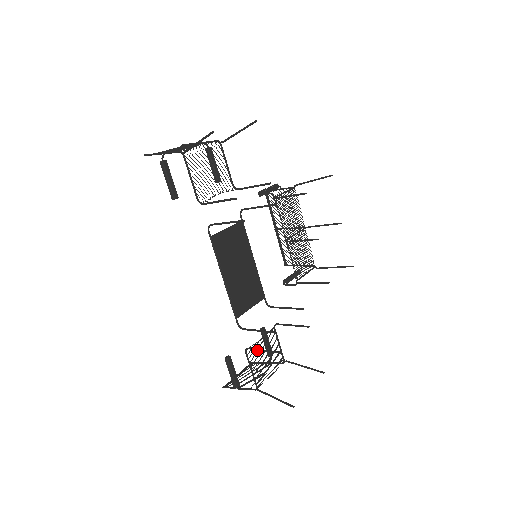
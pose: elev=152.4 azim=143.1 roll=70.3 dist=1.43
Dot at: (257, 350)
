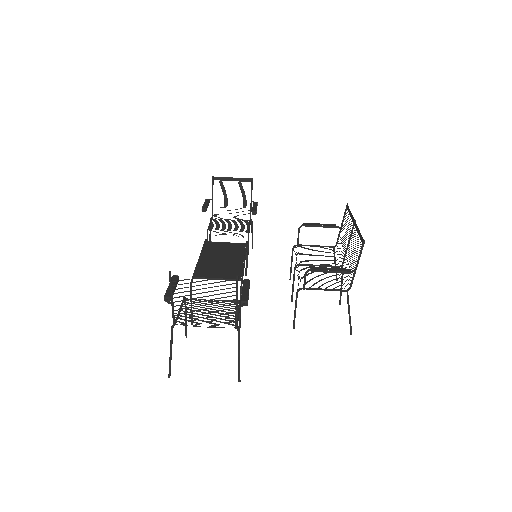
Dot at: occluded
